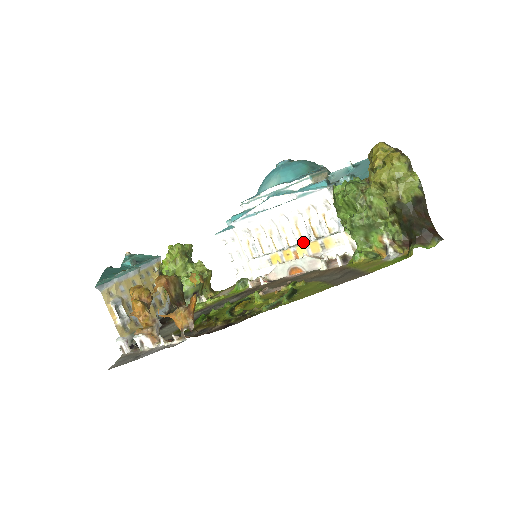
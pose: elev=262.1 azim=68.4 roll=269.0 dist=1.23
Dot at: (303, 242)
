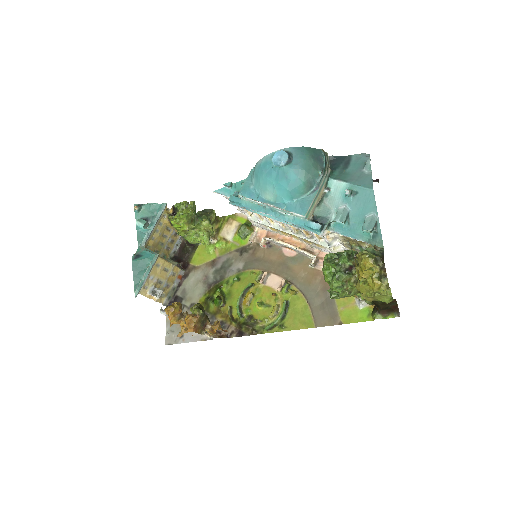
Dot at: (297, 233)
